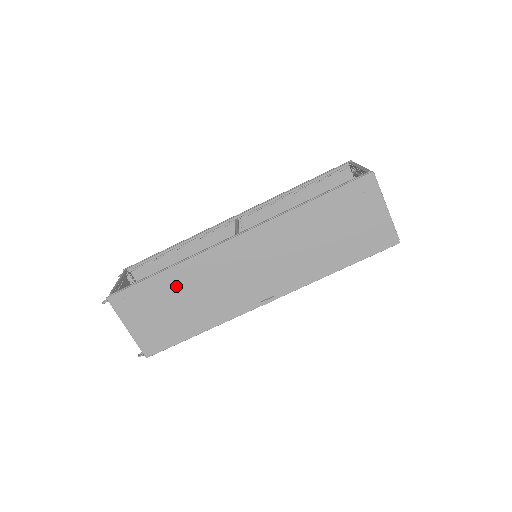
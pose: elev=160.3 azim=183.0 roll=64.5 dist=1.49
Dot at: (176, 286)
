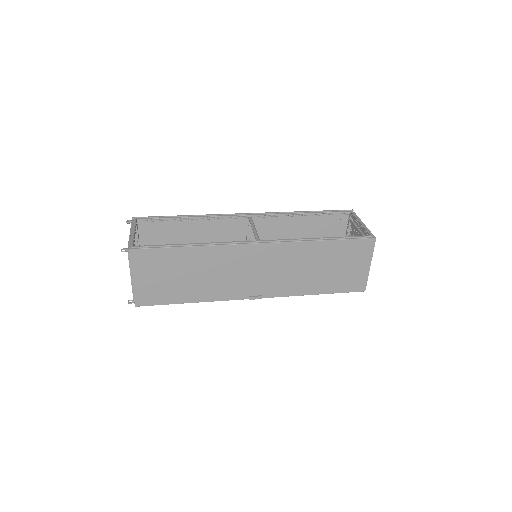
Dot at: (192, 261)
